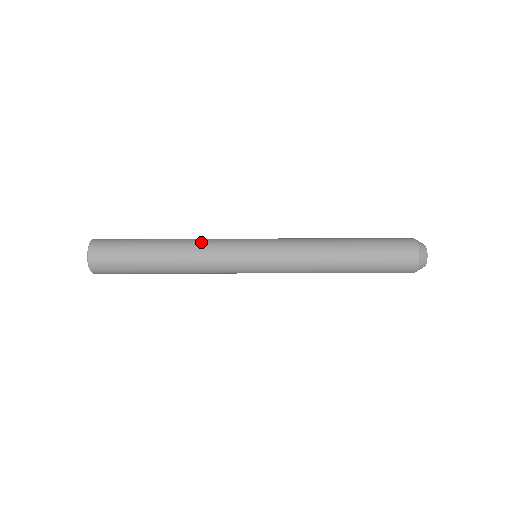
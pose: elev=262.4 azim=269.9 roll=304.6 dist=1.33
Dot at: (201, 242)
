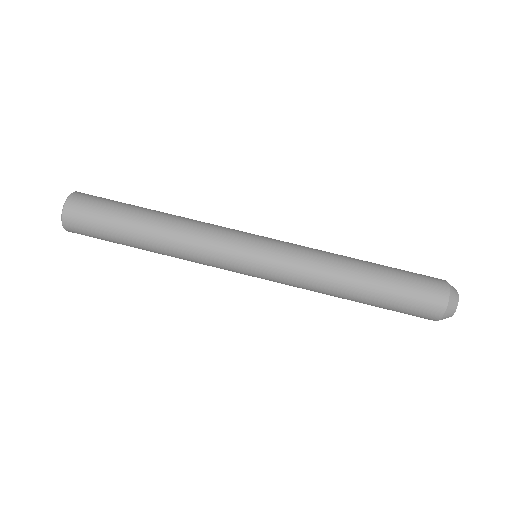
Dot at: (198, 221)
